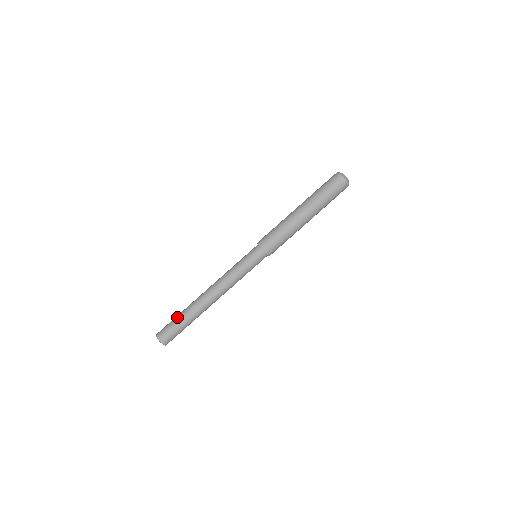
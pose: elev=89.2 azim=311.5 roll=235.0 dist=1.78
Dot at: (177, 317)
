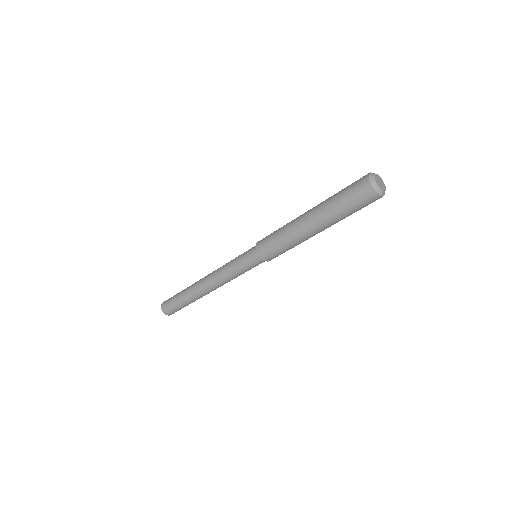
Dot at: (178, 295)
